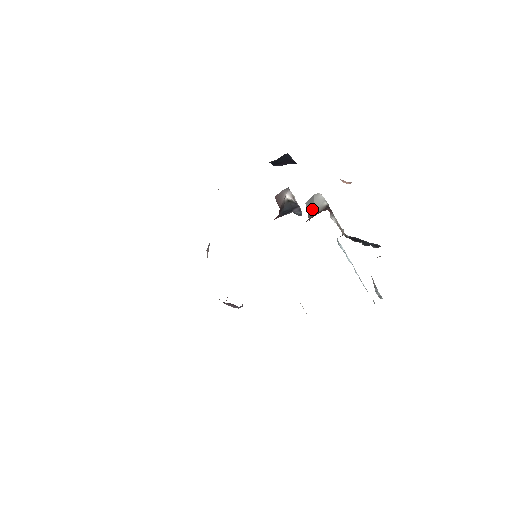
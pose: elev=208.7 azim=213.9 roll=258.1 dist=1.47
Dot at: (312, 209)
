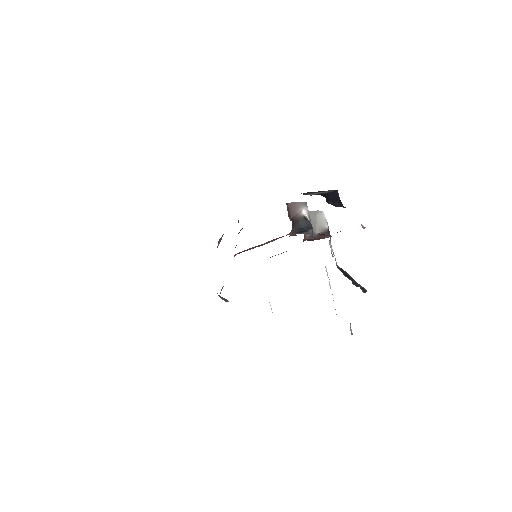
Dot at: (313, 225)
